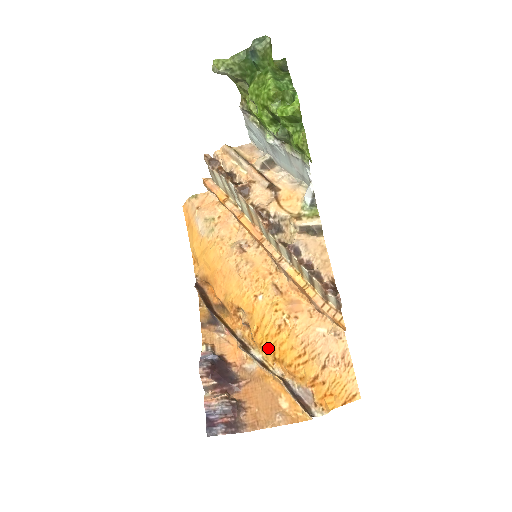
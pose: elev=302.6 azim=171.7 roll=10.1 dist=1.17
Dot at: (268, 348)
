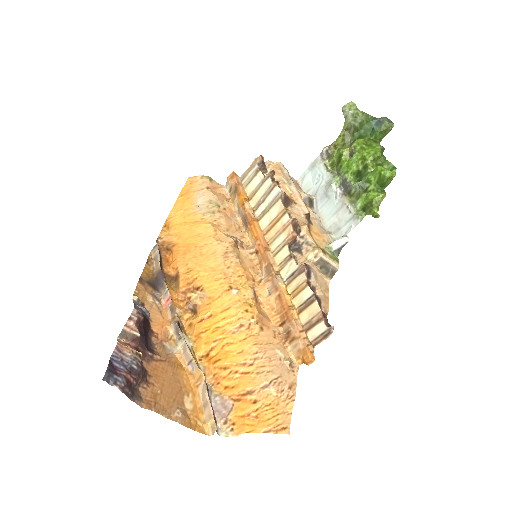
Dot at: (209, 340)
